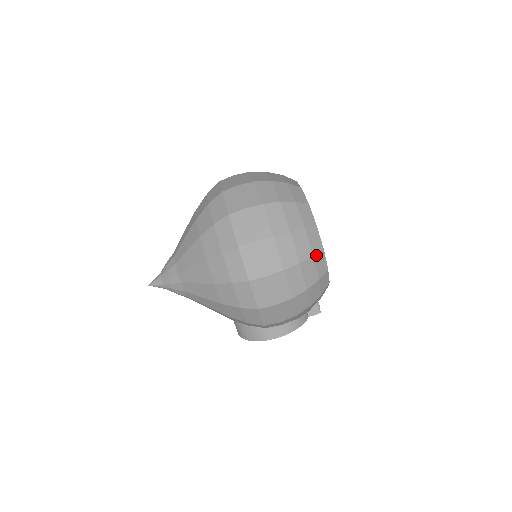
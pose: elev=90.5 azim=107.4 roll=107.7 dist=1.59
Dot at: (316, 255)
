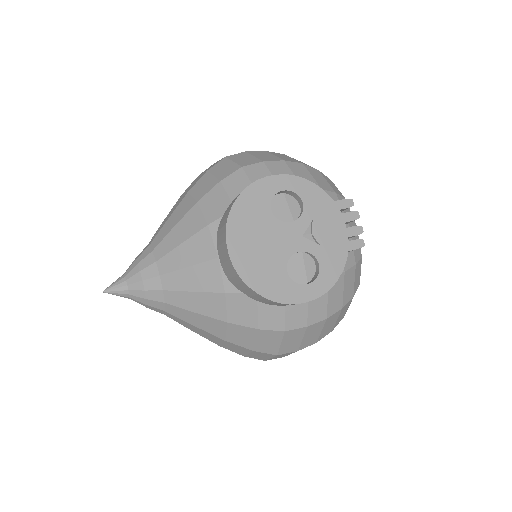
Dot at: occluded
